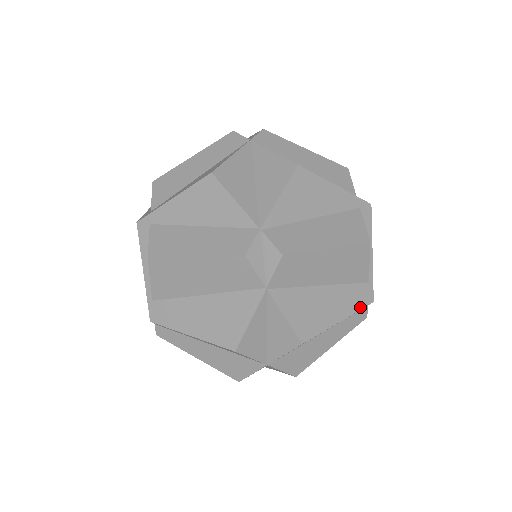
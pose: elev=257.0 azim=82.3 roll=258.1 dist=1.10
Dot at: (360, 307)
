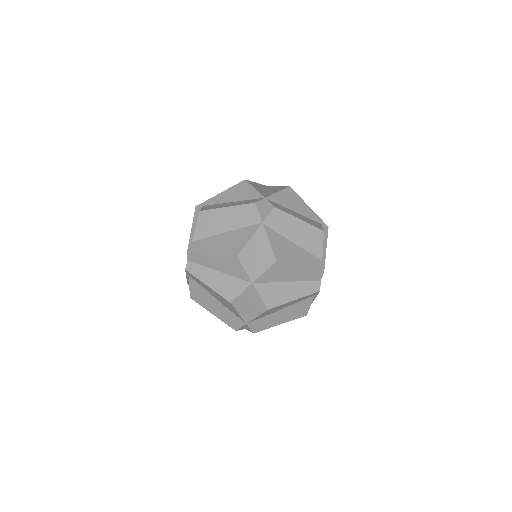
Dot at: (315, 269)
